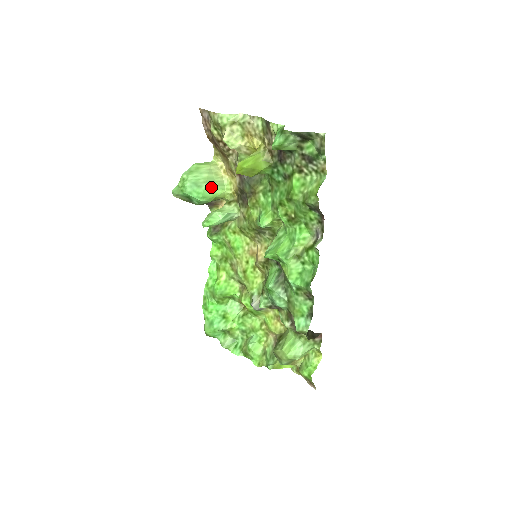
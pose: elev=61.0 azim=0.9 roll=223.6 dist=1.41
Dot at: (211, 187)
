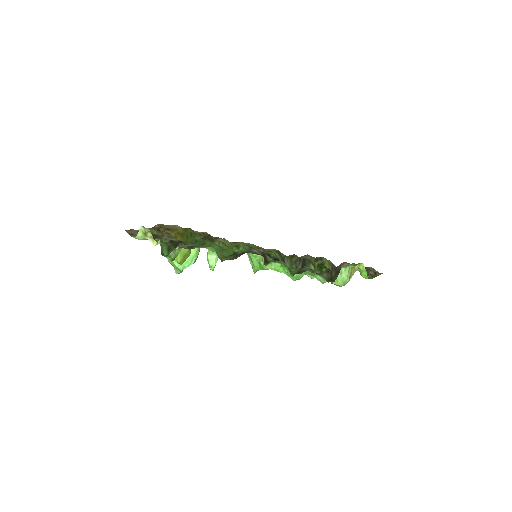
Dot at: occluded
